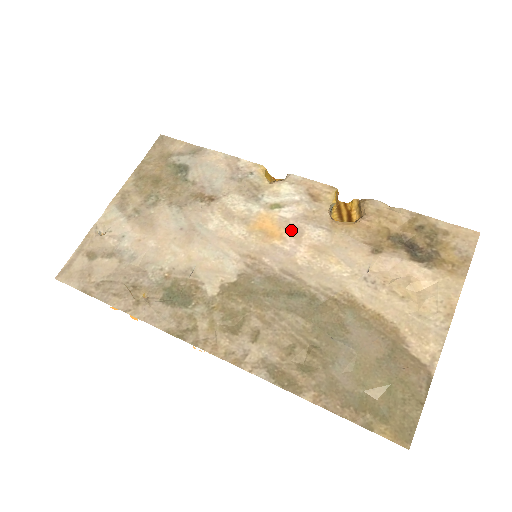
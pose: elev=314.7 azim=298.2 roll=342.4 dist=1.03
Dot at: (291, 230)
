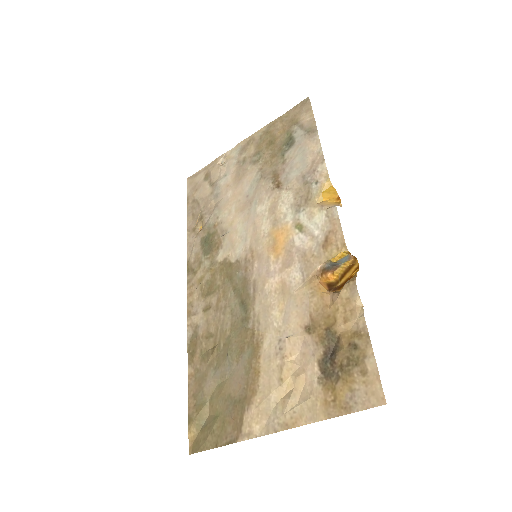
Dot at: (287, 256)
